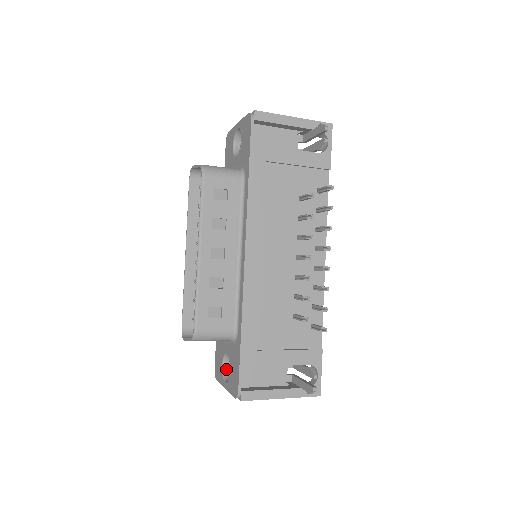
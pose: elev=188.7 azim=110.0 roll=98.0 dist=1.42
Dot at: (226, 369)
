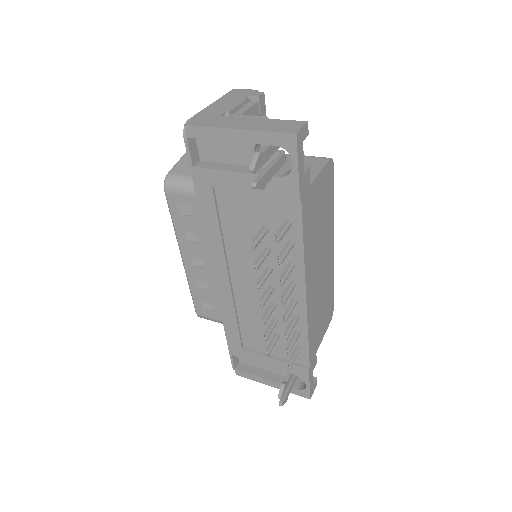
Dot at: occluded
